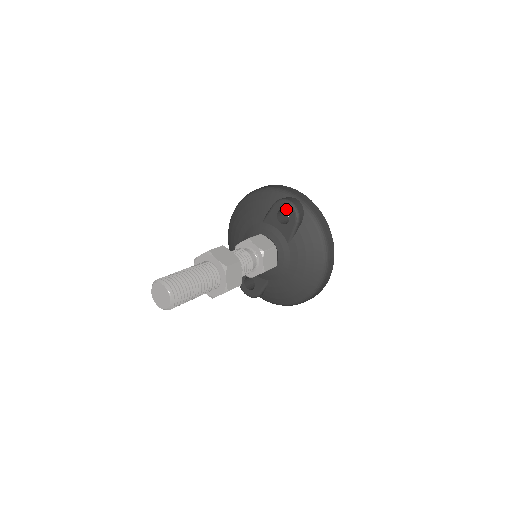
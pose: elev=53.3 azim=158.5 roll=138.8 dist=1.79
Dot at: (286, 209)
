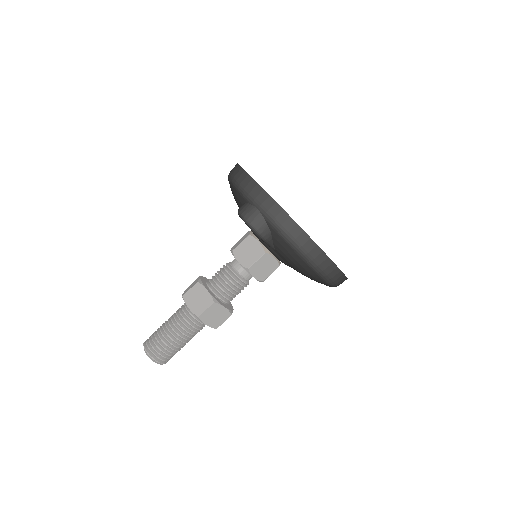
Dot at: occluded
